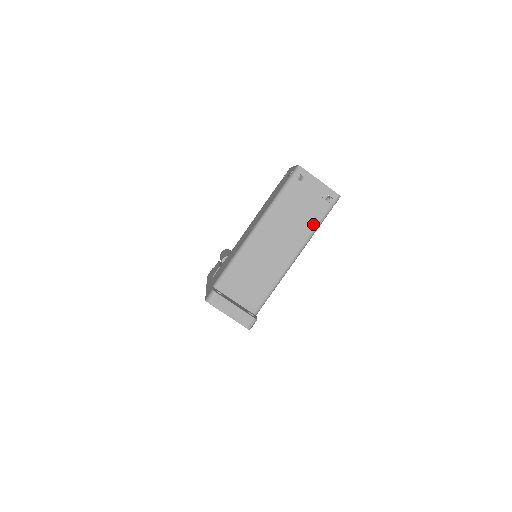
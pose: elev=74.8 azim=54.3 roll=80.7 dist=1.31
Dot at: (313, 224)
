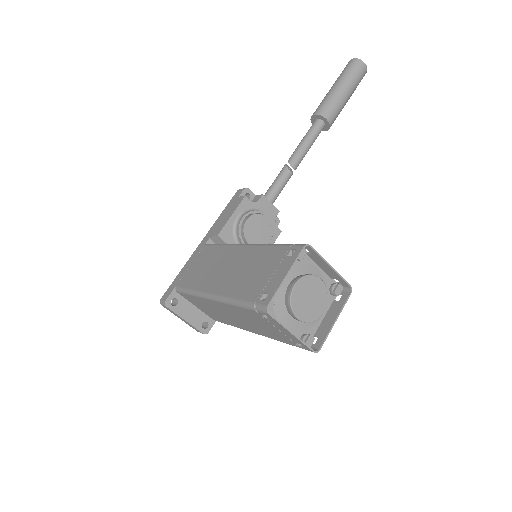
Dot at: (277, 339)
